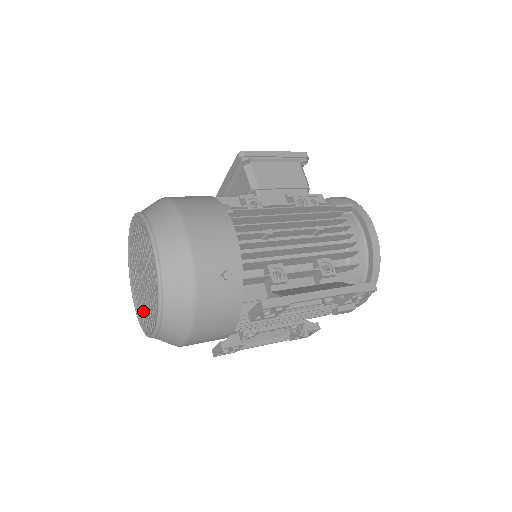
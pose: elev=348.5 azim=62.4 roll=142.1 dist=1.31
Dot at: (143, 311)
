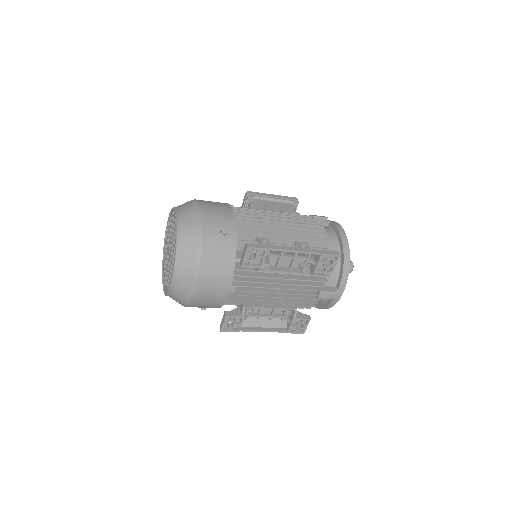
Dot at: (168, 280)
